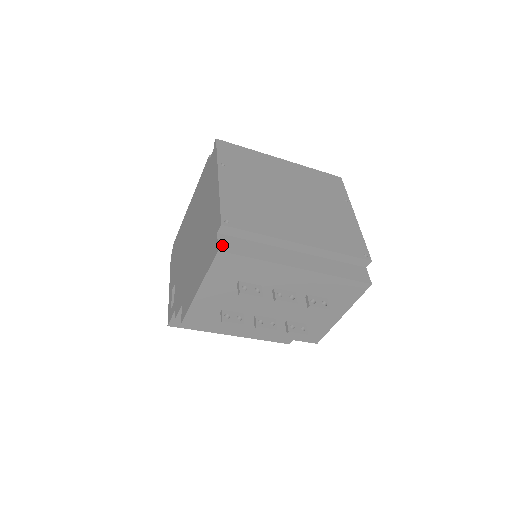
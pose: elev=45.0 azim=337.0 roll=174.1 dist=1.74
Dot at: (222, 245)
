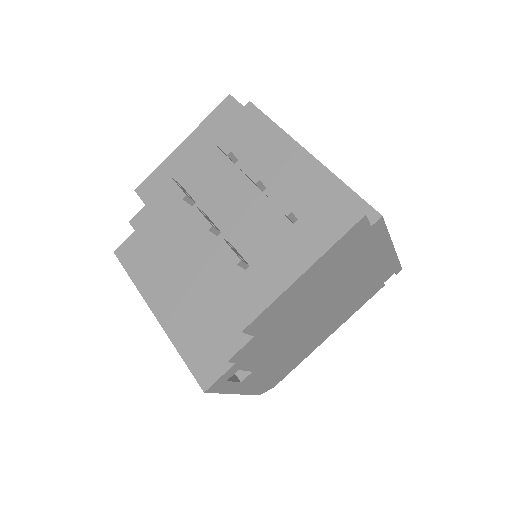
Dot at: occluded
